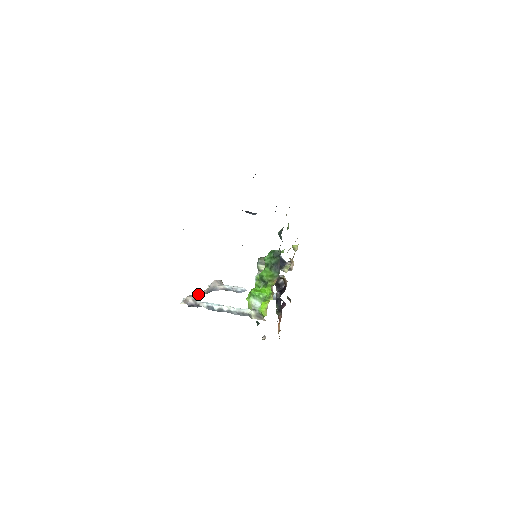
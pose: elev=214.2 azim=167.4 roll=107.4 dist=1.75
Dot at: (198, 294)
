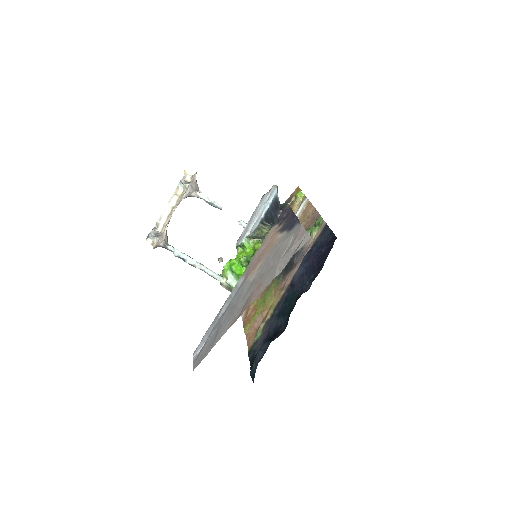
Dot at: occluded
